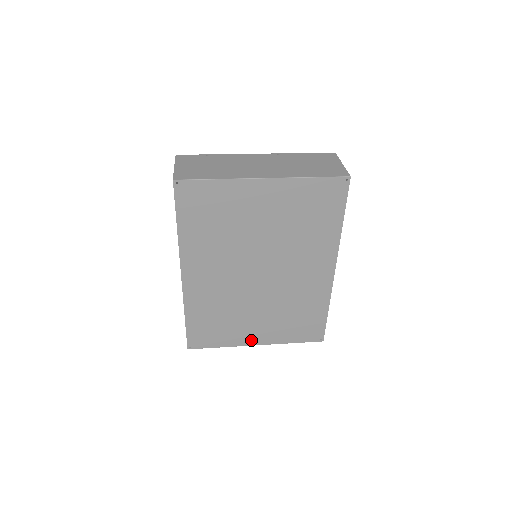
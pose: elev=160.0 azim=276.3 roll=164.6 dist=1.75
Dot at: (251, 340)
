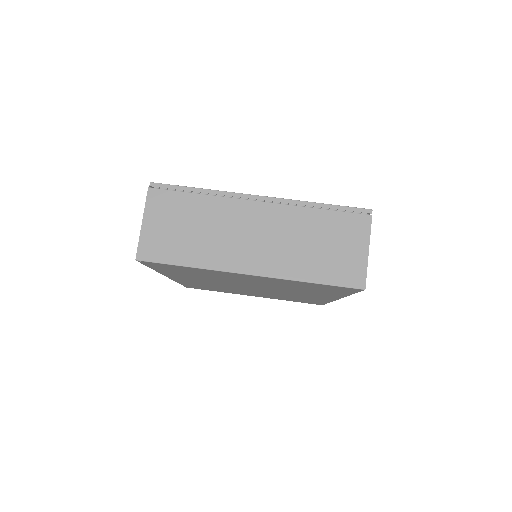
Dot at: occluded
